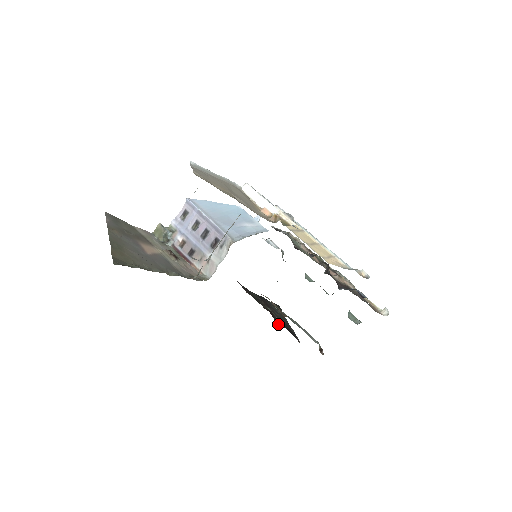
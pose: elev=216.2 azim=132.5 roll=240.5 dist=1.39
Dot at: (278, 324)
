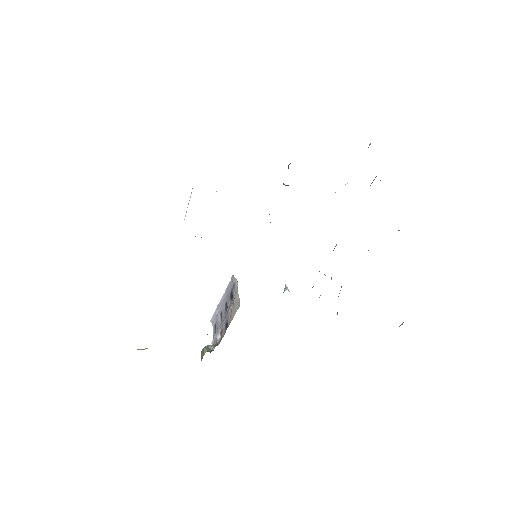
Dot at: occluded
